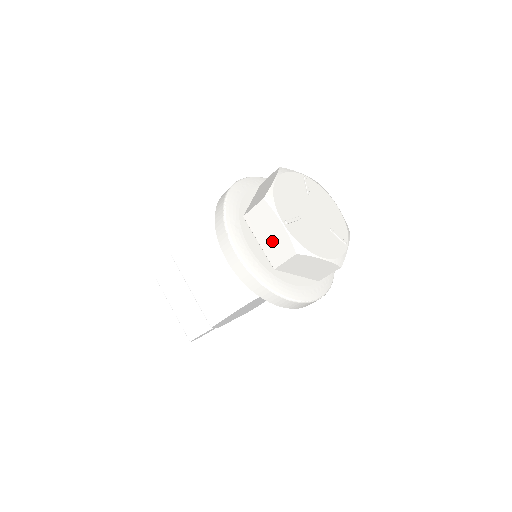
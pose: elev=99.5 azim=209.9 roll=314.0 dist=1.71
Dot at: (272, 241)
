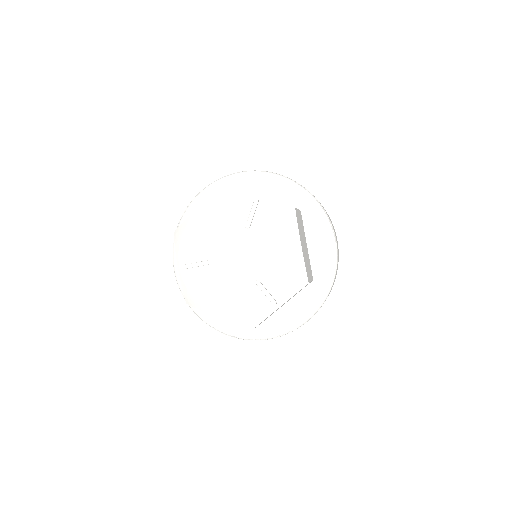
Dot at: occluded
